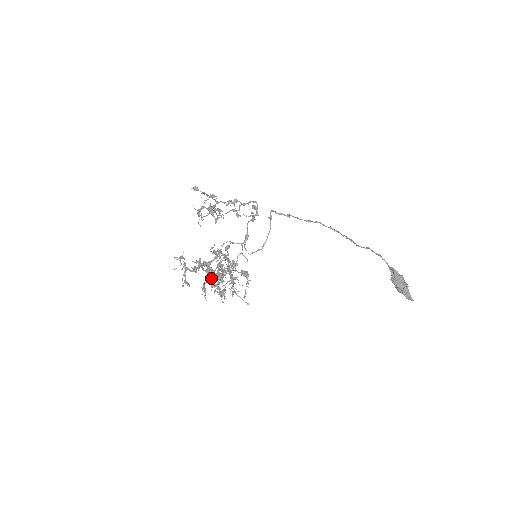
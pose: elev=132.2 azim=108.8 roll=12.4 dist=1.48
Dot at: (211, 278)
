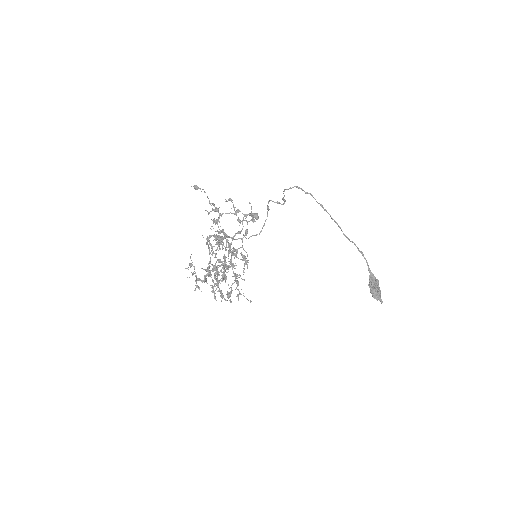
Dot at: occluded
